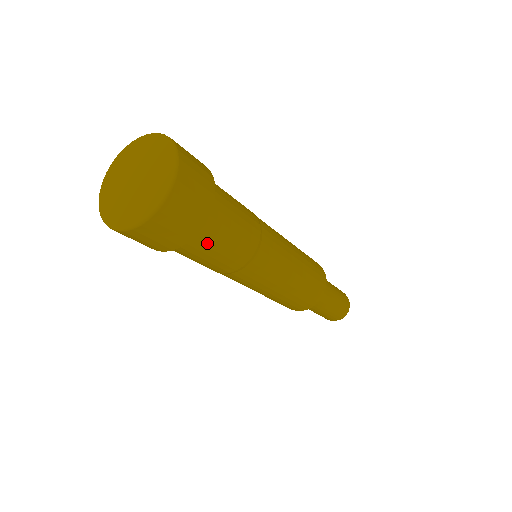
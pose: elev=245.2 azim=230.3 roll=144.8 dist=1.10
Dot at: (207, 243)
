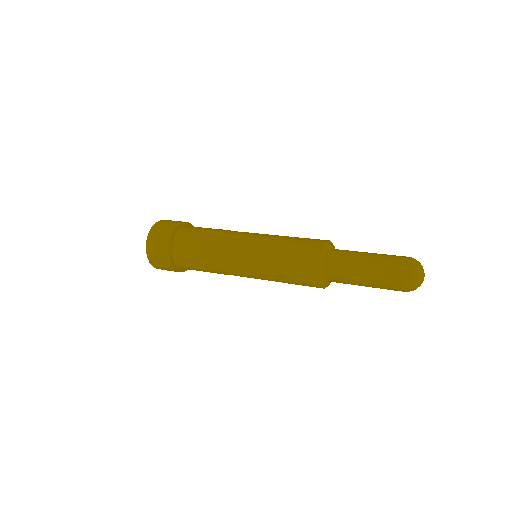
Dot at: (186, 242)
